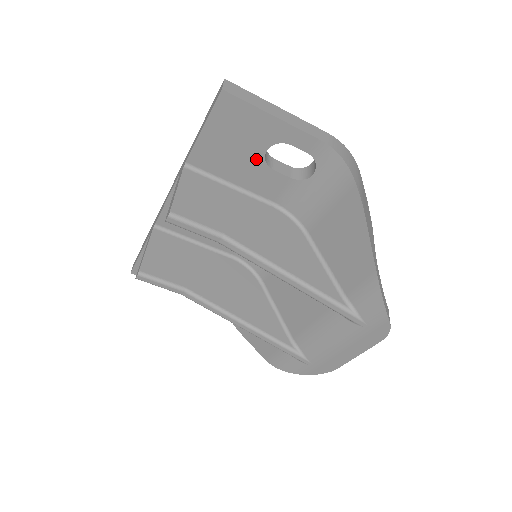
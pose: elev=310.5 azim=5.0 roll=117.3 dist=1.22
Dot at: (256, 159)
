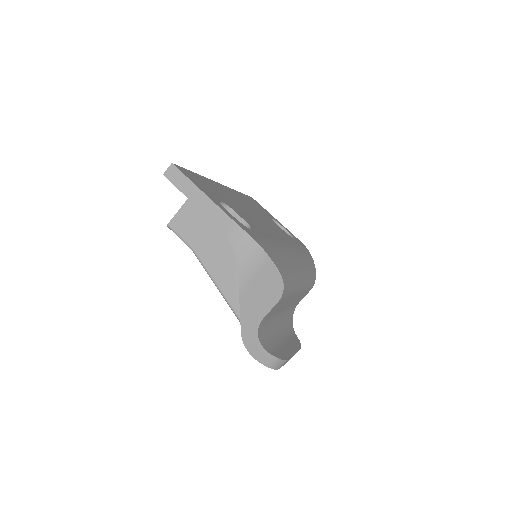
Dot at: occluded
